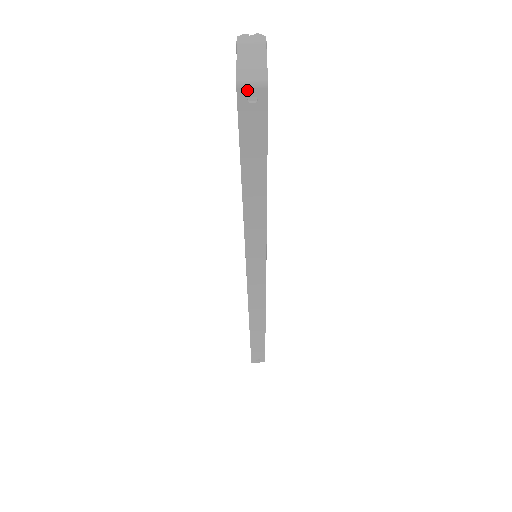
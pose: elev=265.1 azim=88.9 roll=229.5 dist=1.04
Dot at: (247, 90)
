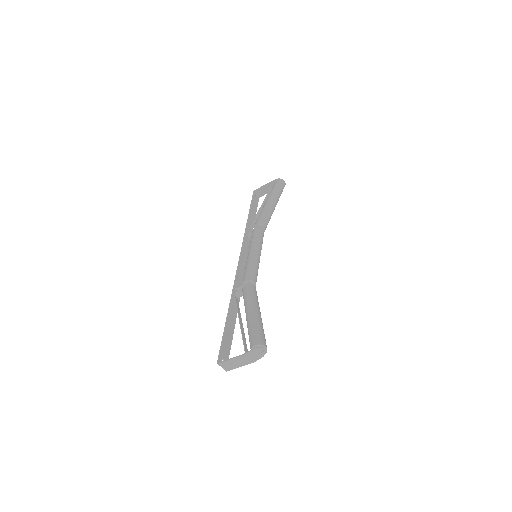
Dot at: (220, 364)
